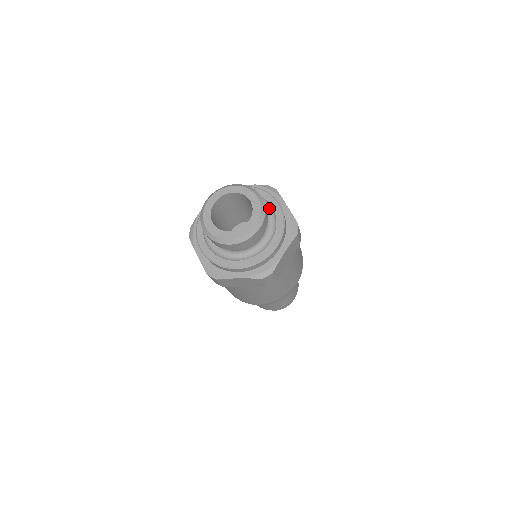
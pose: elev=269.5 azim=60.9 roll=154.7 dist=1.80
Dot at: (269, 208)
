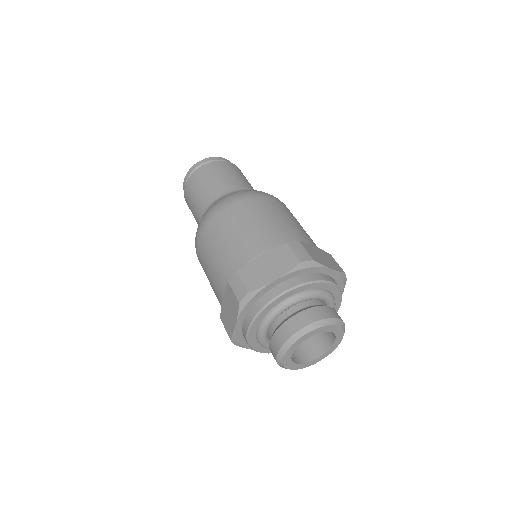
Dot at: (327, 297)
